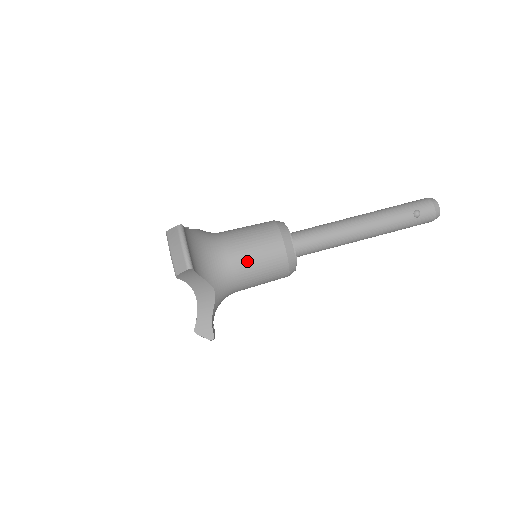
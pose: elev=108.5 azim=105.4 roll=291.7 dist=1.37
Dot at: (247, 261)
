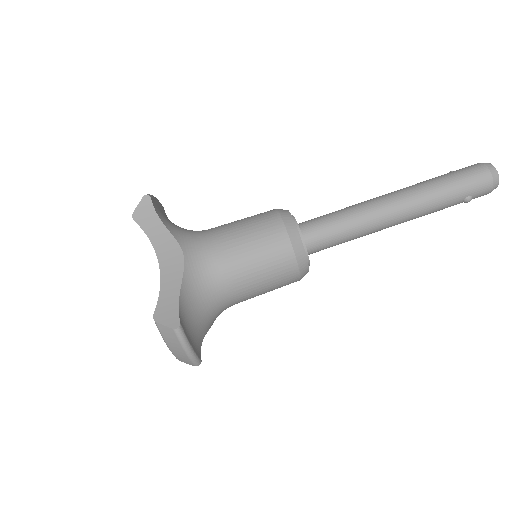
Dot at: (253, 295)
